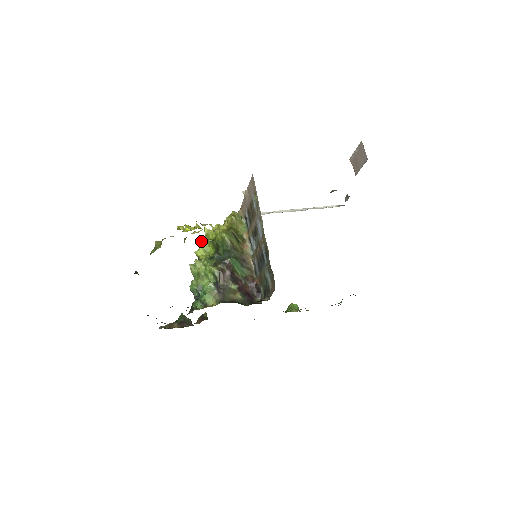
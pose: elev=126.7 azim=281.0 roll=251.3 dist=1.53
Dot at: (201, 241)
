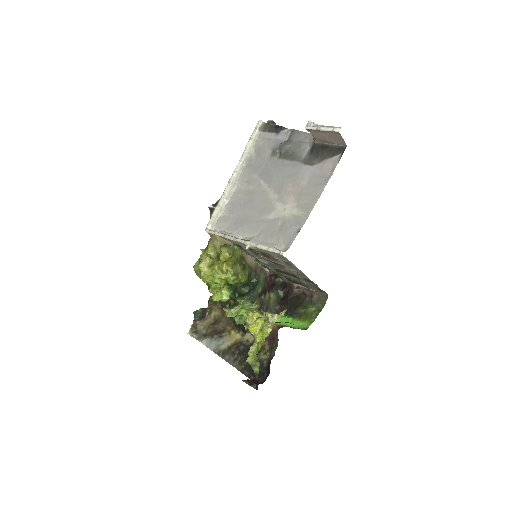
Dot at: (213, 291)
